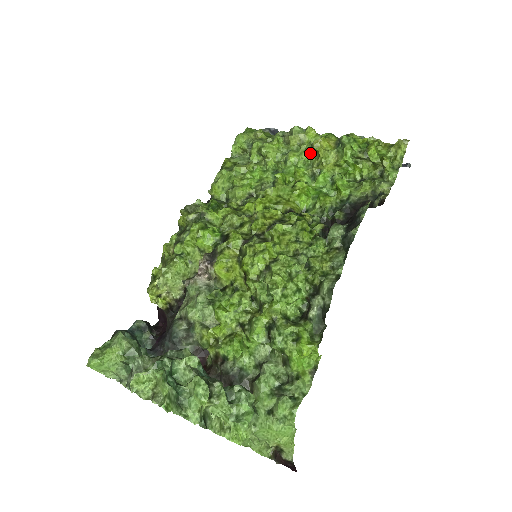
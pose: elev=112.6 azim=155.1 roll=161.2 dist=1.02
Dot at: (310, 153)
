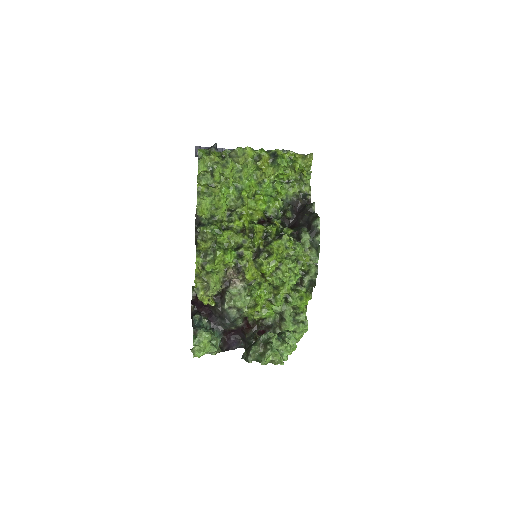
Dot at: (255, 168)
